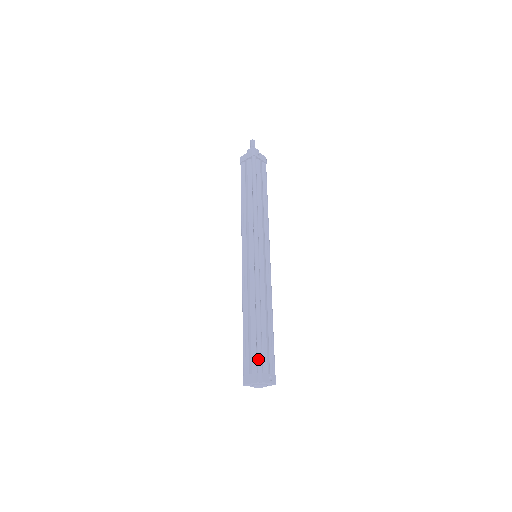
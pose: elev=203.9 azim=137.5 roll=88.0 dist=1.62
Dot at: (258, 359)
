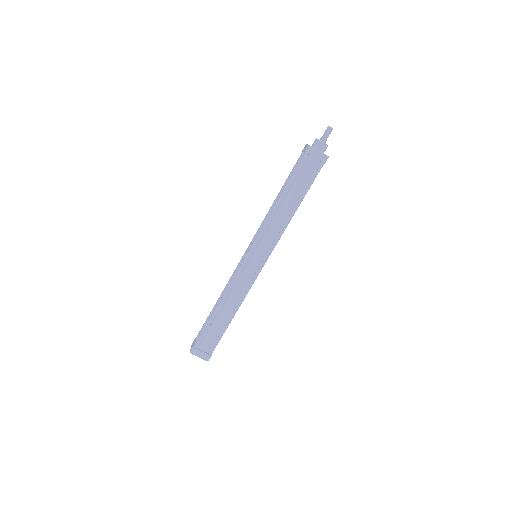
Dot at: (215, 346)
